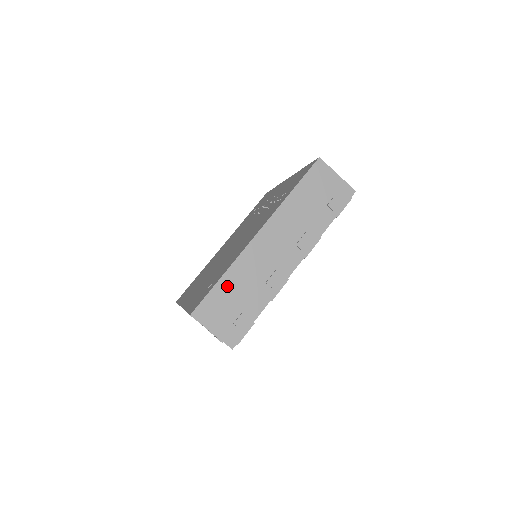
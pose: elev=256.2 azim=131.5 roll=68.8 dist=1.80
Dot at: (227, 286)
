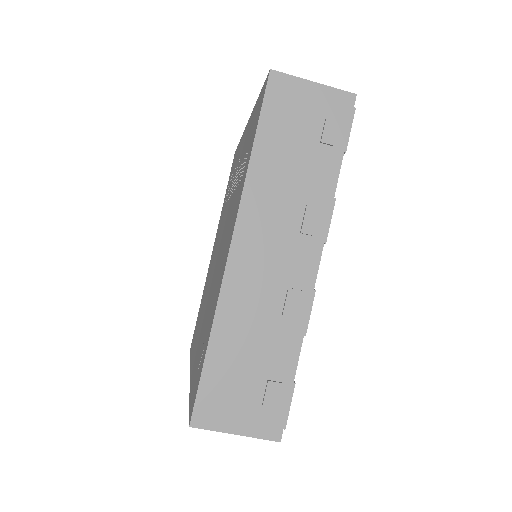
Dot at: (224, 353)
